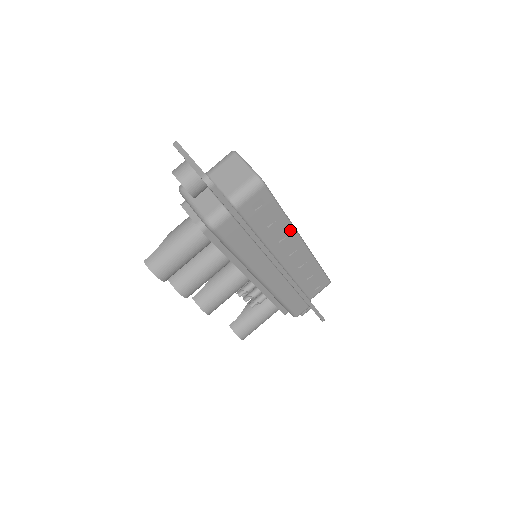
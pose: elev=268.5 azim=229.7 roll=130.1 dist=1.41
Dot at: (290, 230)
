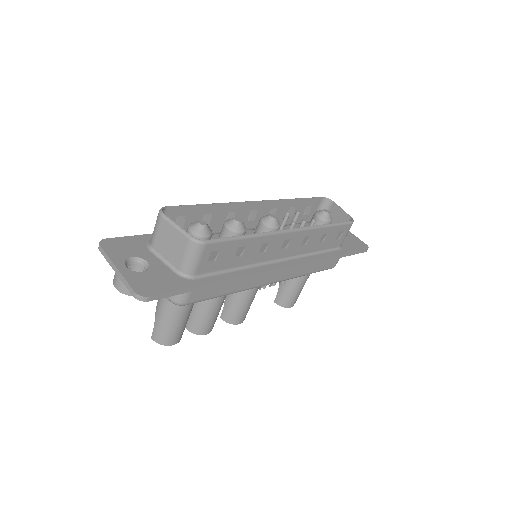
Dot at: (268, 238)
